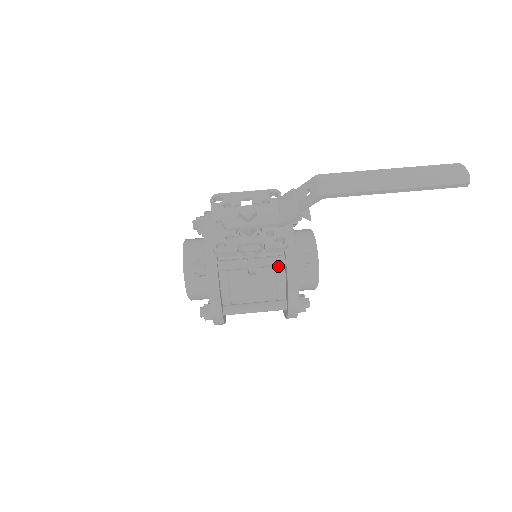
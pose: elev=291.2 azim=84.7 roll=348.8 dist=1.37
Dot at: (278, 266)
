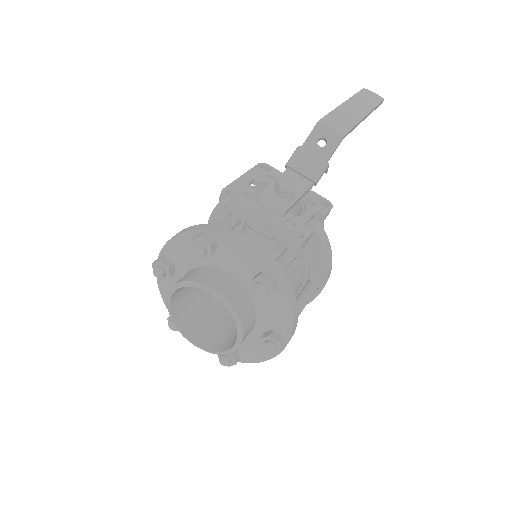
Dot at: occluded
